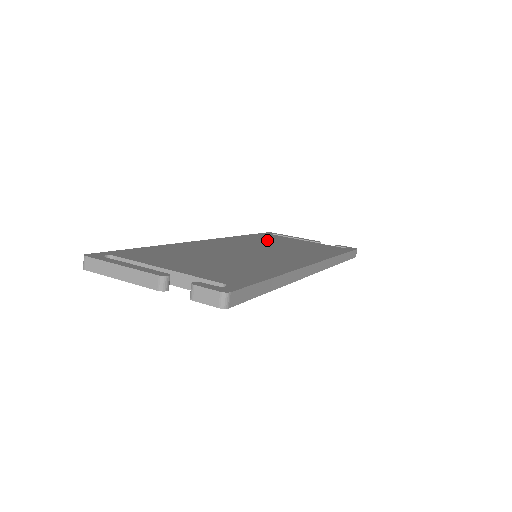
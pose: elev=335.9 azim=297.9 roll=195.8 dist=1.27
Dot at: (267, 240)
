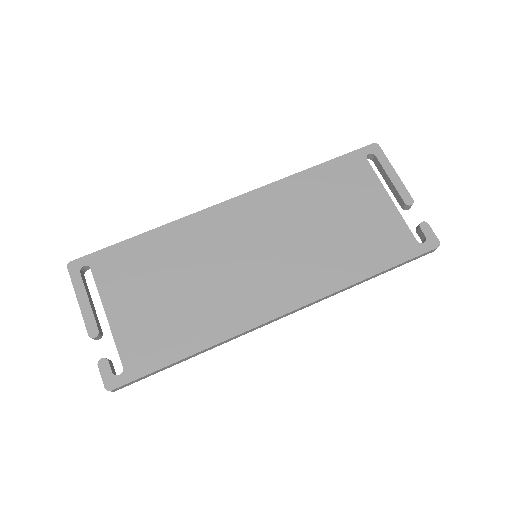
Dot at: (322, 198)
